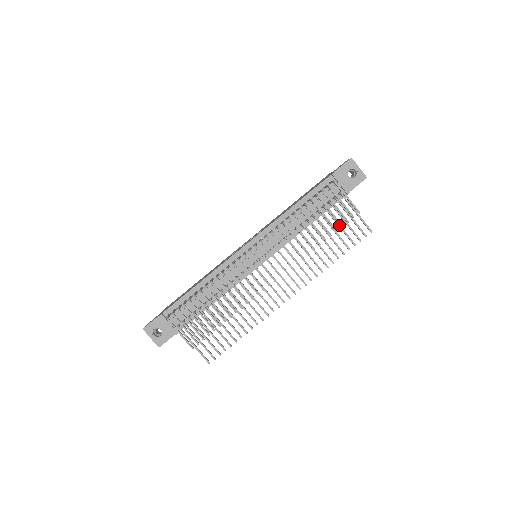
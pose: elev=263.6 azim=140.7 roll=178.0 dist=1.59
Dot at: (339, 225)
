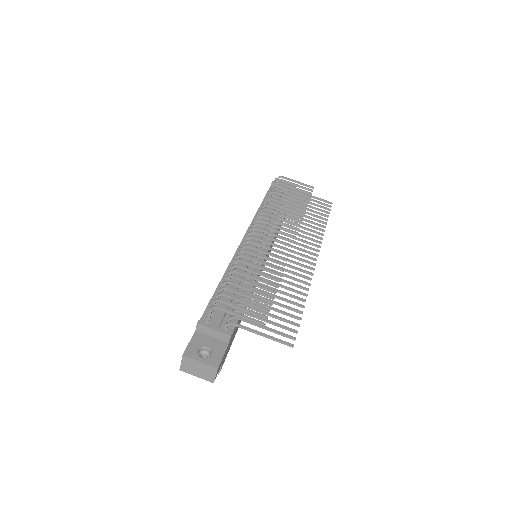
Dot at: occluded
